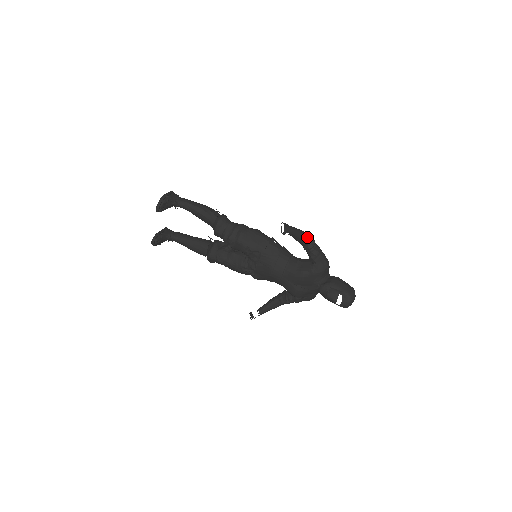
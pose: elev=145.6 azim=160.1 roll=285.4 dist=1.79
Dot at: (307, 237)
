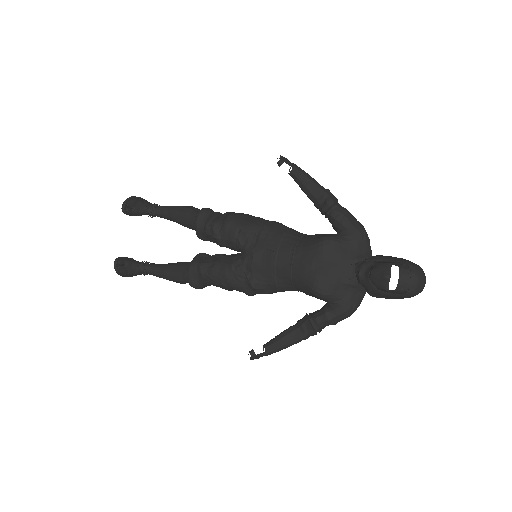
Dot at: (322, 187)
